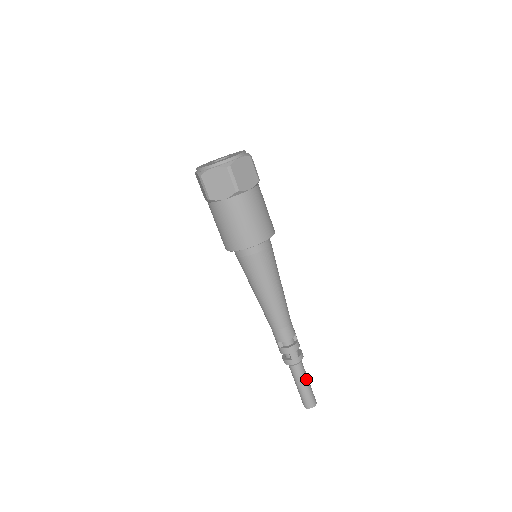
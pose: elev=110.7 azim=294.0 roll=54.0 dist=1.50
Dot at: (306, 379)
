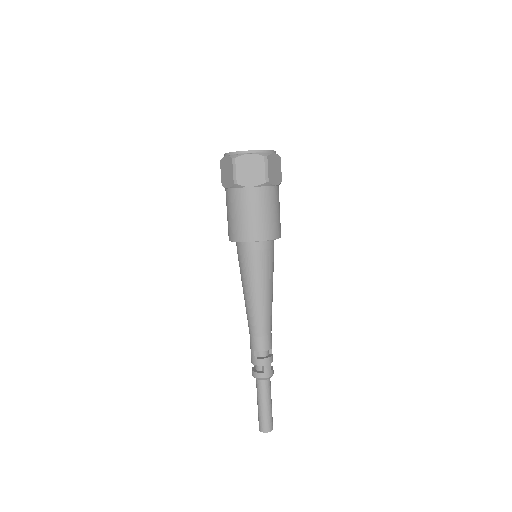
Dot at: occluded
